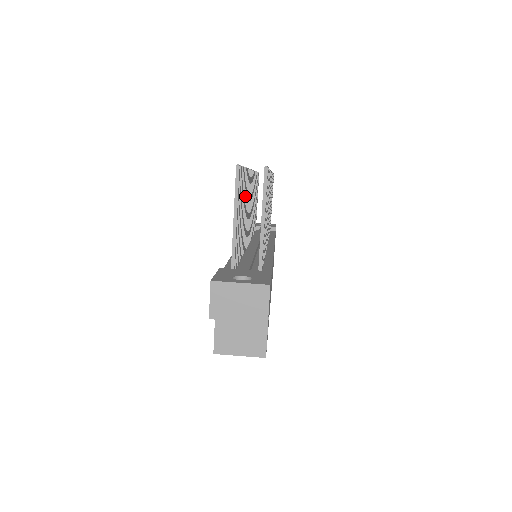
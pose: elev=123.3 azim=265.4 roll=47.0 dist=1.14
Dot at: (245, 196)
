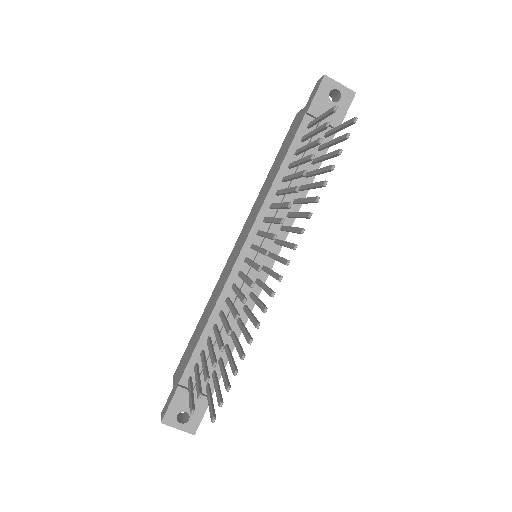
Dot at: occluded
